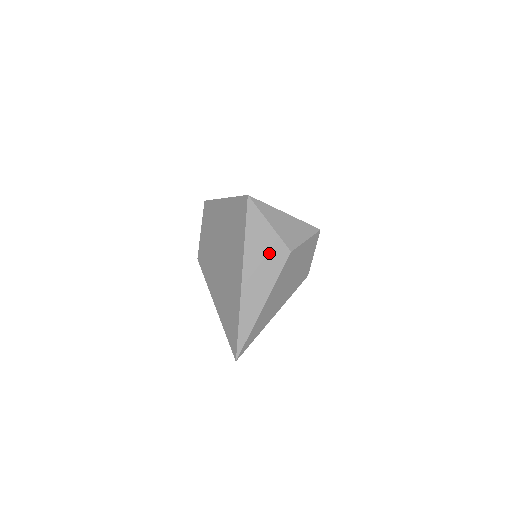
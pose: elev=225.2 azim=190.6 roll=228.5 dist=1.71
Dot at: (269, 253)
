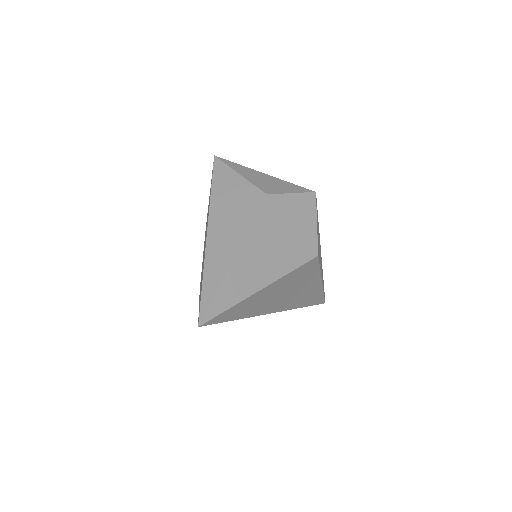
Dot at: (240, 200)
